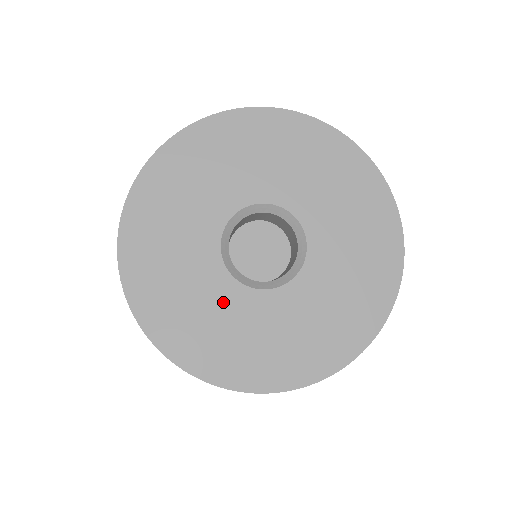
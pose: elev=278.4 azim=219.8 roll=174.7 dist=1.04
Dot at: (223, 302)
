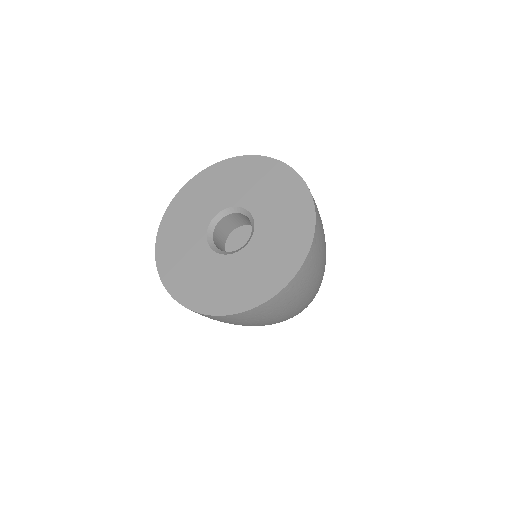
Dot at: (223, 270)
